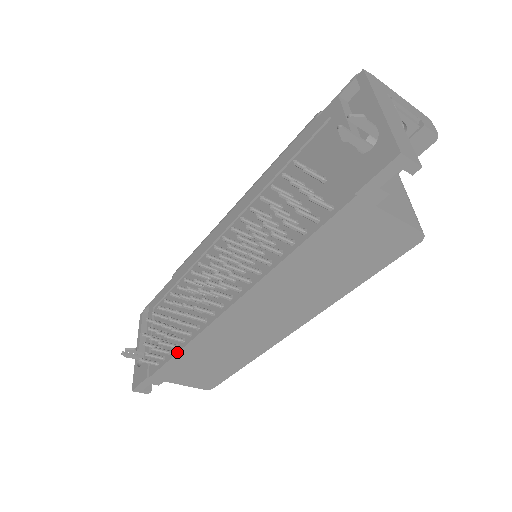
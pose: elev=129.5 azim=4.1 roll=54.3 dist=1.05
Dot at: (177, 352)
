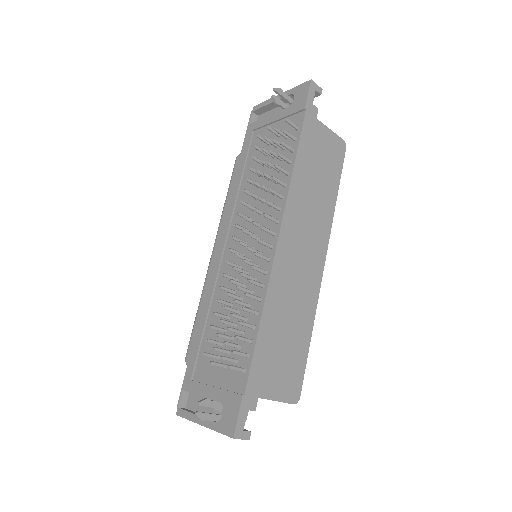
Dot at: (258, 326)
